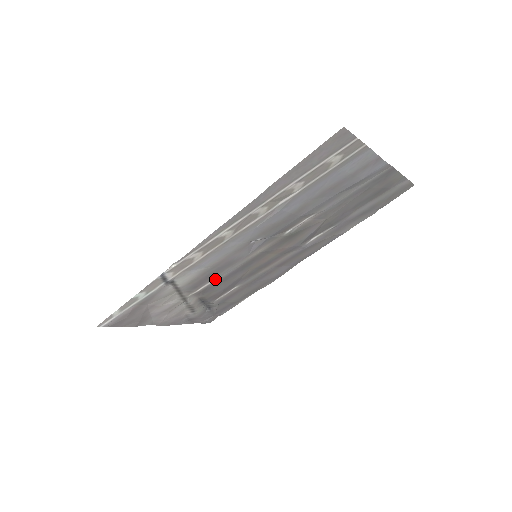
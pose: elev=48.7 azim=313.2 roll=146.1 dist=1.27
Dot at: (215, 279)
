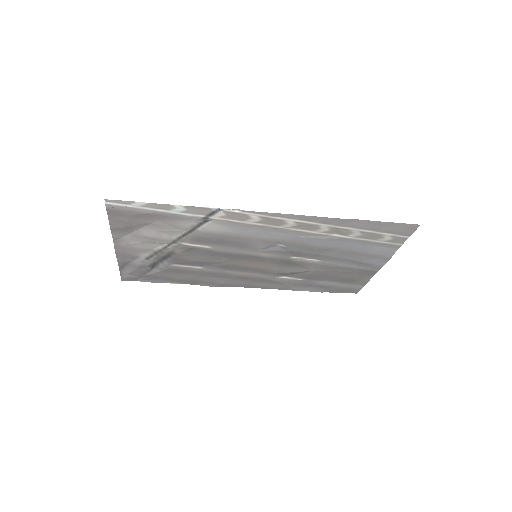
Dot at: (214, 247)
